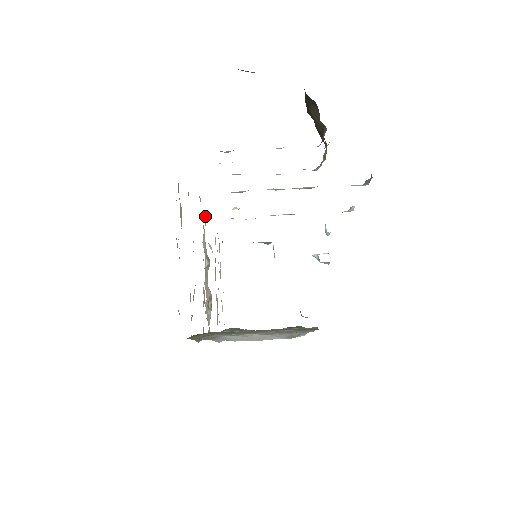
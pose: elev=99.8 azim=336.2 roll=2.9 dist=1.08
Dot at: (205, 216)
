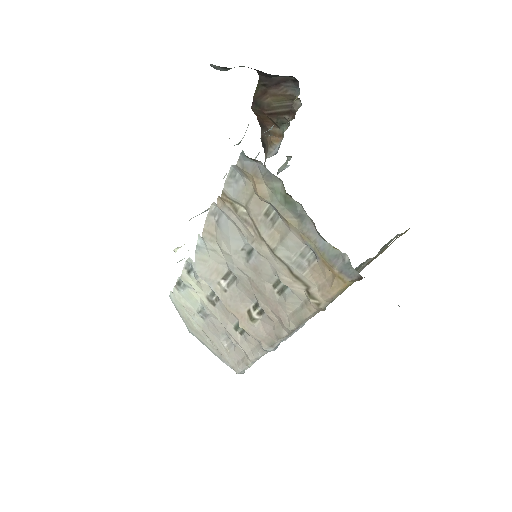
Dot at: (197, 241)
